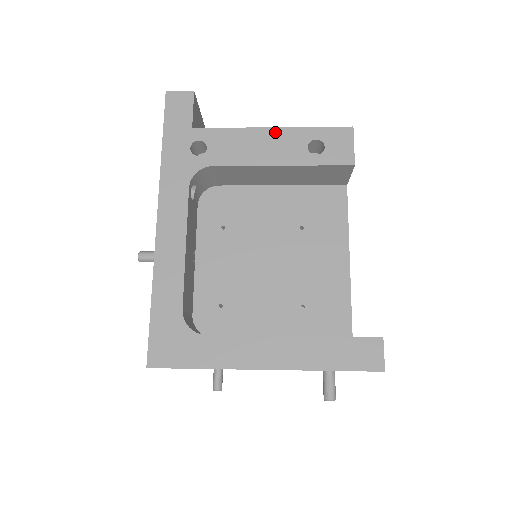
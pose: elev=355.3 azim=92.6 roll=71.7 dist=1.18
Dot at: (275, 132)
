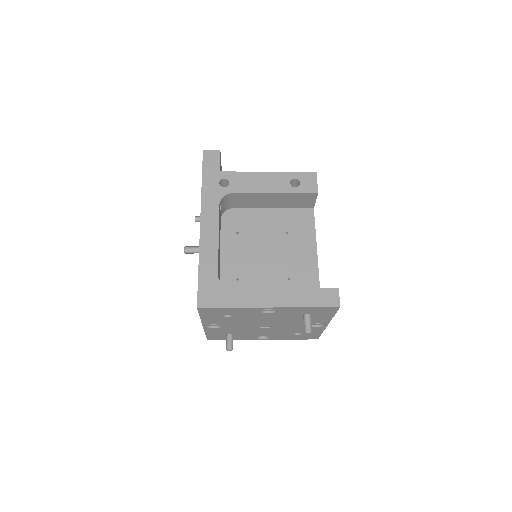
Dot at: (270, 174)
